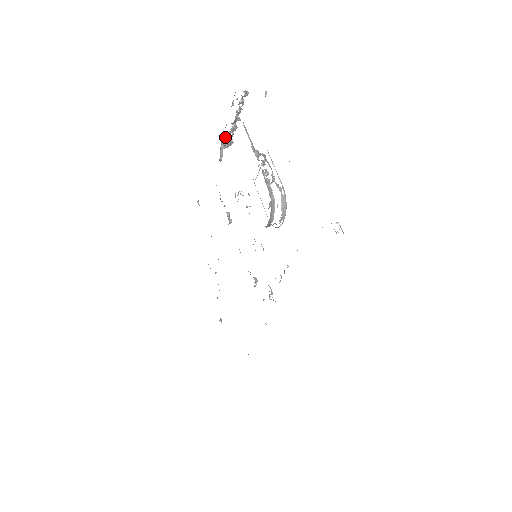
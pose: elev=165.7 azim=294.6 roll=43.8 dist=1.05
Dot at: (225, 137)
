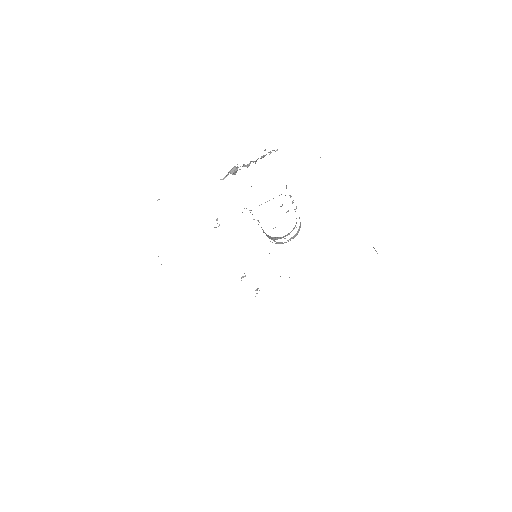
Dot at: occluded
